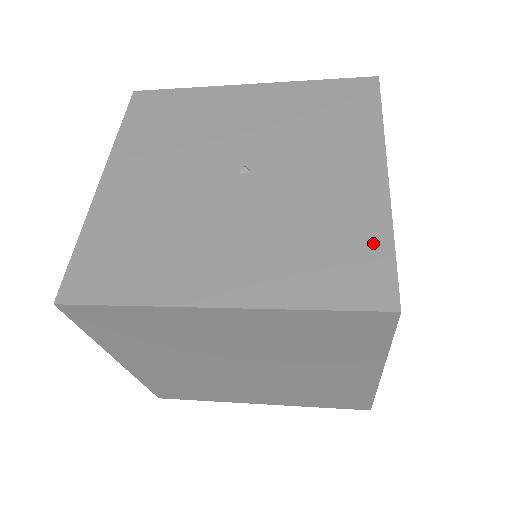
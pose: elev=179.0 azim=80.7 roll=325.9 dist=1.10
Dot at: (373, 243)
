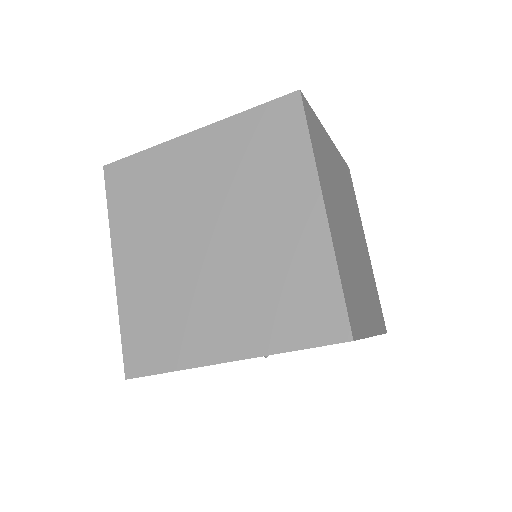
Dot at: occluded
